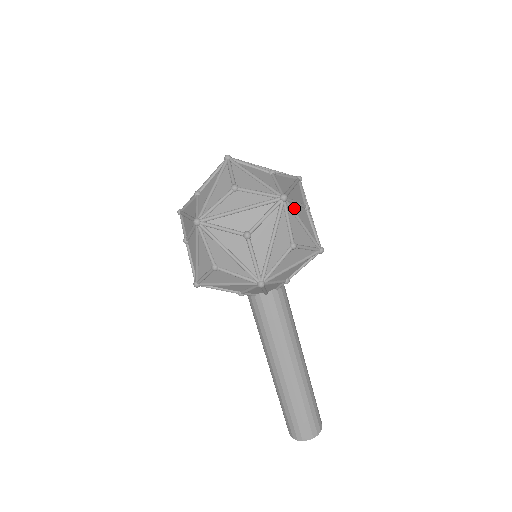
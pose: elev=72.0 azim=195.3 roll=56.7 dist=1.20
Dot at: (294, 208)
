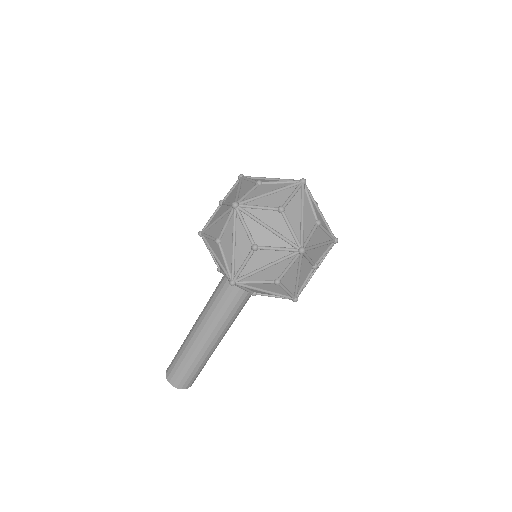
Dot at: (303, 261)
